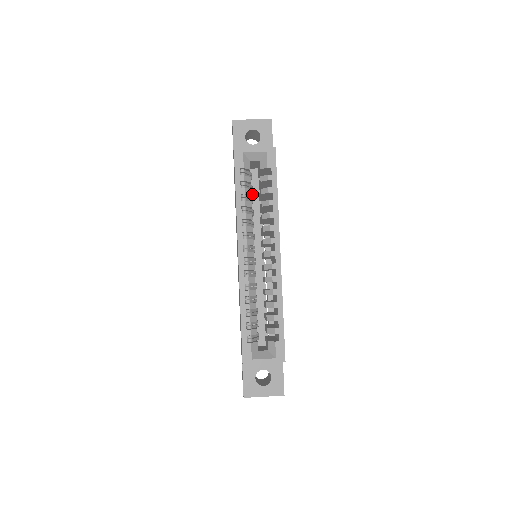
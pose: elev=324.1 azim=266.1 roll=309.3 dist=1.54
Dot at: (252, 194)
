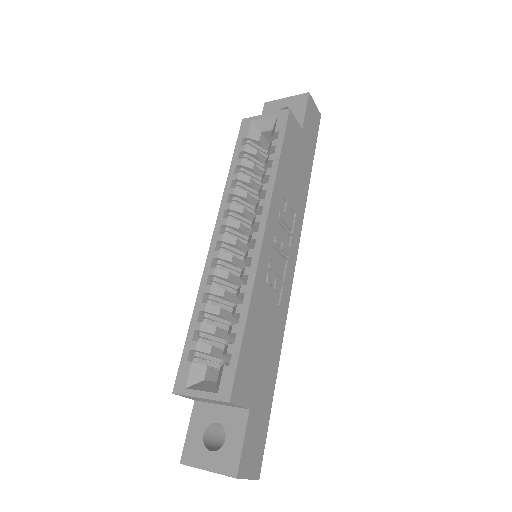
Dot at: occluded
